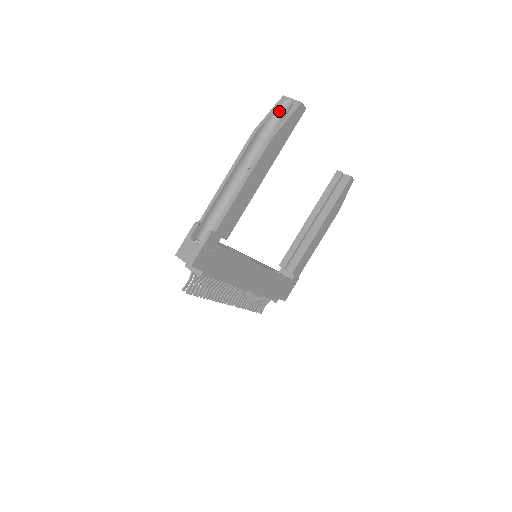
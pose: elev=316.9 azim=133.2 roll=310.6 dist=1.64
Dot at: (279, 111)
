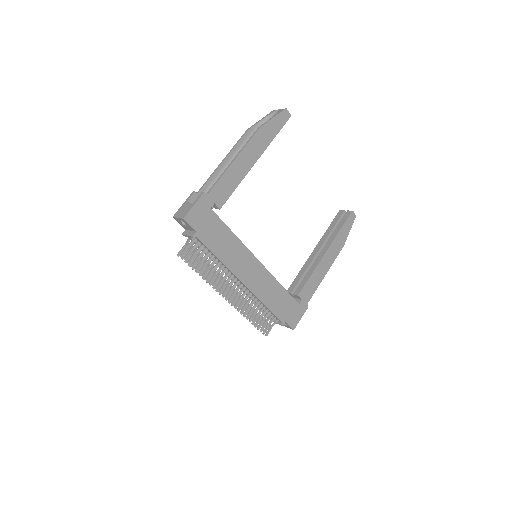
Dot at: (269, 118)
